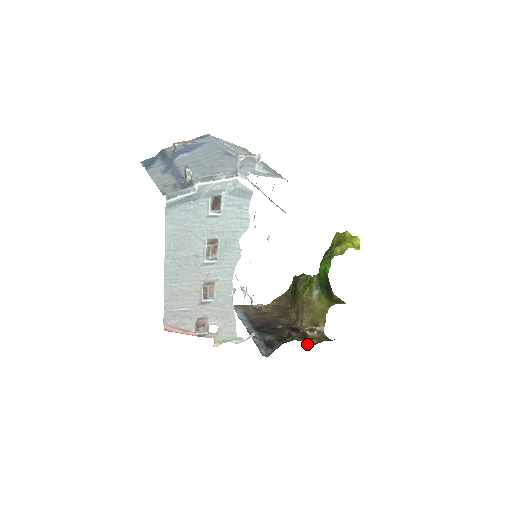
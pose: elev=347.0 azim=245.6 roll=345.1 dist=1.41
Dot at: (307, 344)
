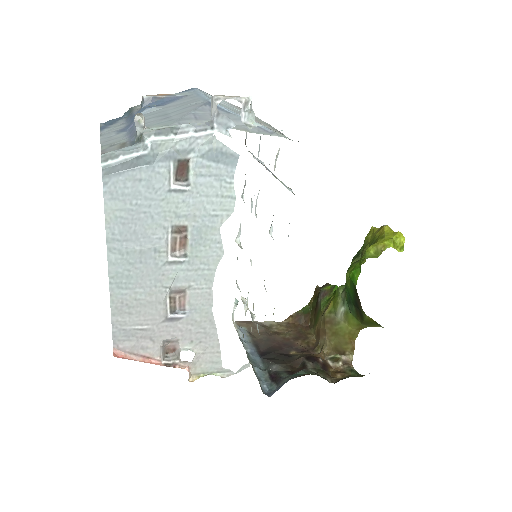
Dot at: occluded
